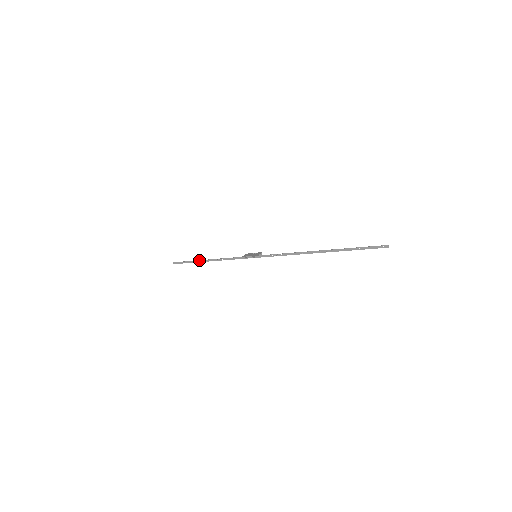
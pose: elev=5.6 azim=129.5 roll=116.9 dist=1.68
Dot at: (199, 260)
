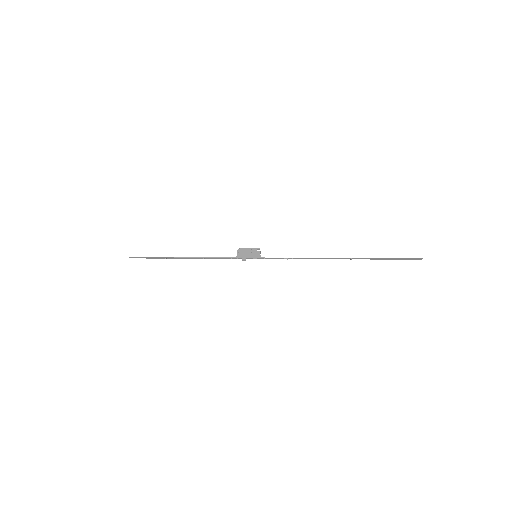
Dot at: (172, 257)
